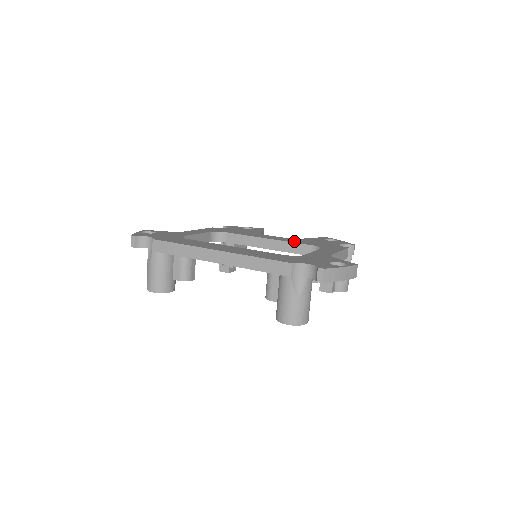
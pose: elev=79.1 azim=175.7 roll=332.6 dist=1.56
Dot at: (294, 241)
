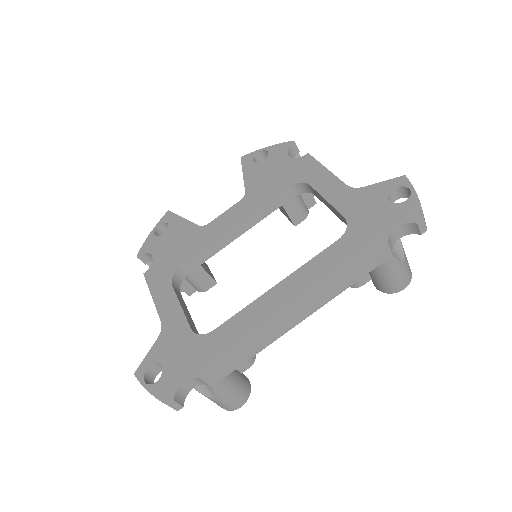
Dot at: (259, 201)
